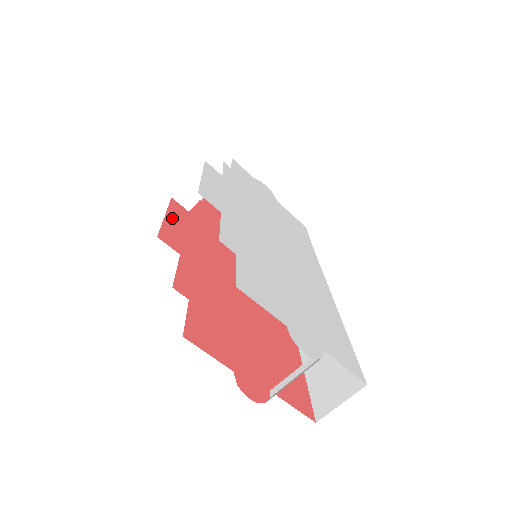
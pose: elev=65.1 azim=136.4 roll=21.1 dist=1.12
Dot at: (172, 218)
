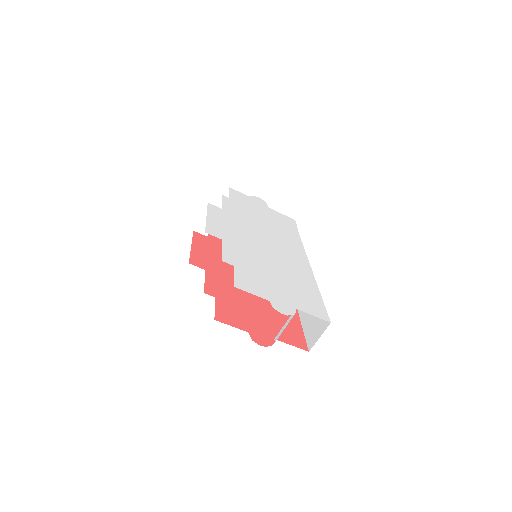
Dot at: (196, 246)
